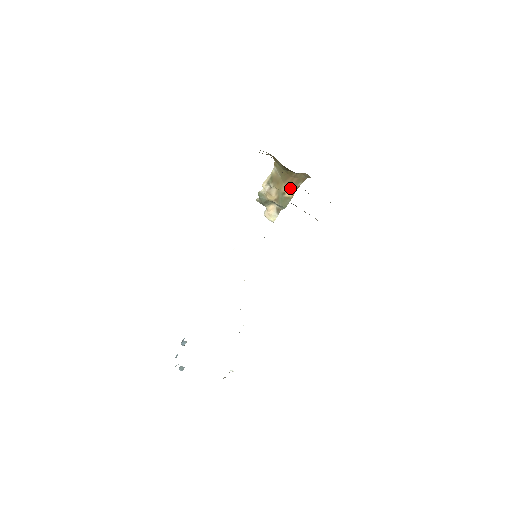
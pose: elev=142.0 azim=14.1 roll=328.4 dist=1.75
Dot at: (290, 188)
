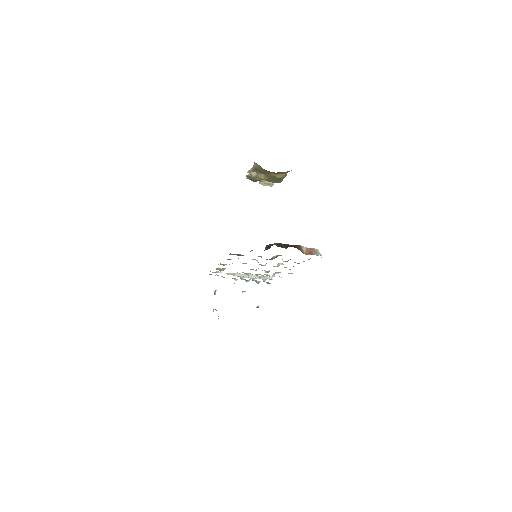
Dot at: (279, 173)
